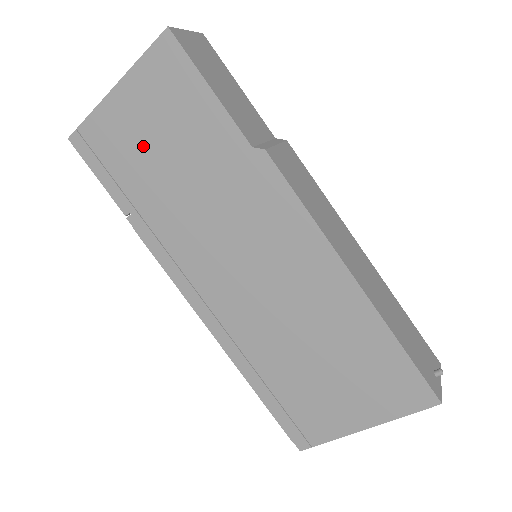
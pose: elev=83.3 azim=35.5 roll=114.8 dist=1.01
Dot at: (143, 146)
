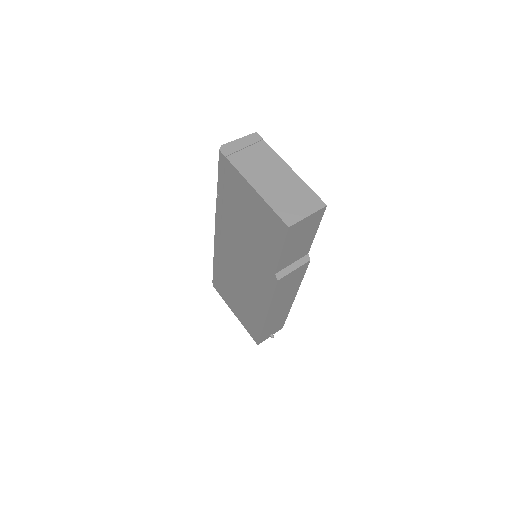
Dot at: (244, 207)
